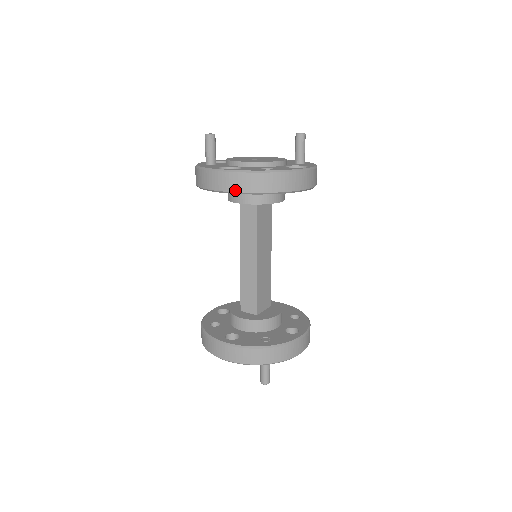
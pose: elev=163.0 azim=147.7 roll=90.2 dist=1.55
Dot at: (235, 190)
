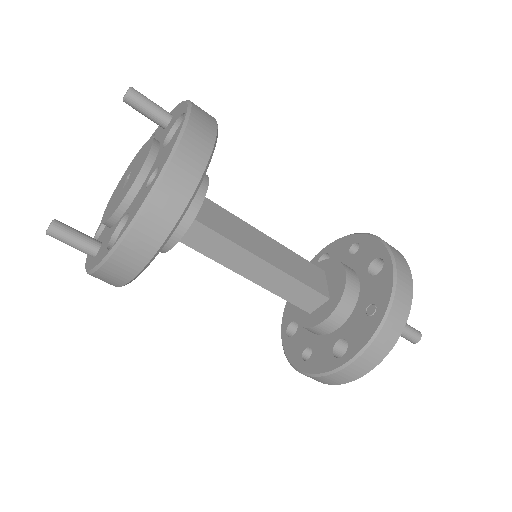
Dot at: (157, 246)
